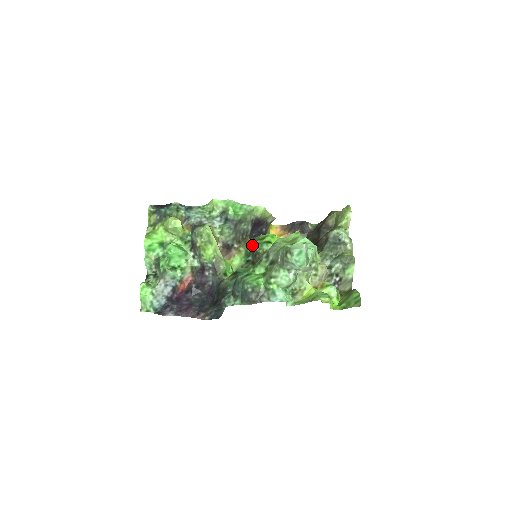
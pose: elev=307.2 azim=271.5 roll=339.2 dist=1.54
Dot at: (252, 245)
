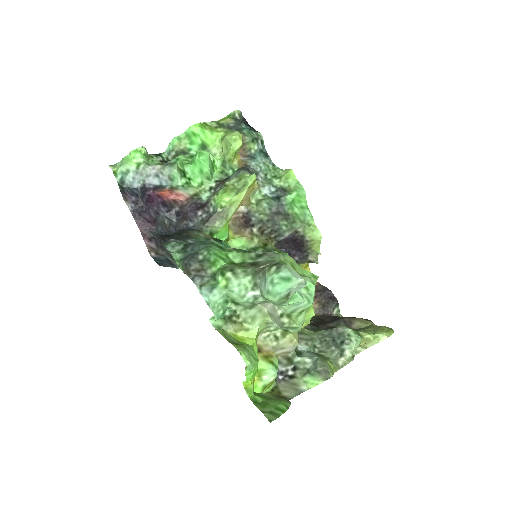
Dot at: (268, 249)
